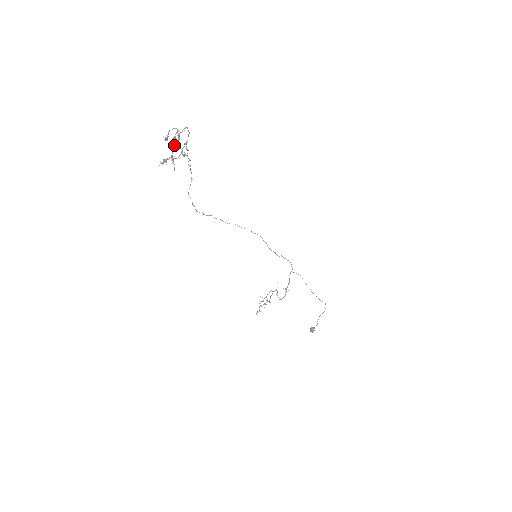
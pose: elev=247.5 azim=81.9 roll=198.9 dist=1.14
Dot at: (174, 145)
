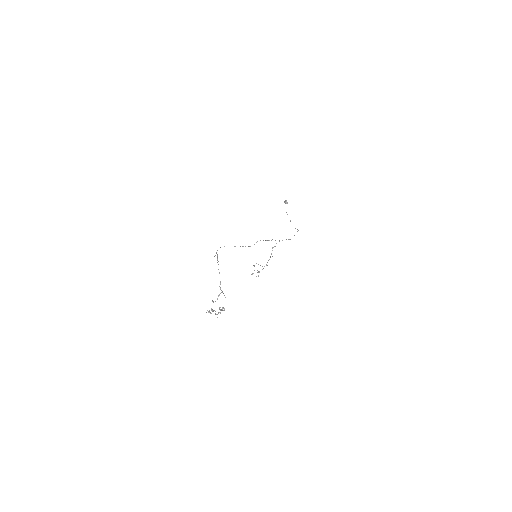
Dot at: (217, 314)
